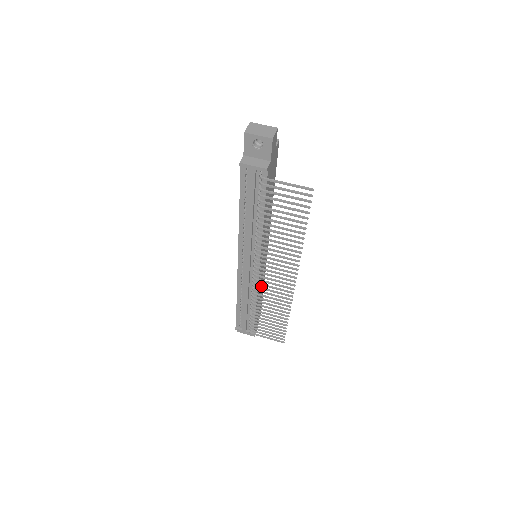
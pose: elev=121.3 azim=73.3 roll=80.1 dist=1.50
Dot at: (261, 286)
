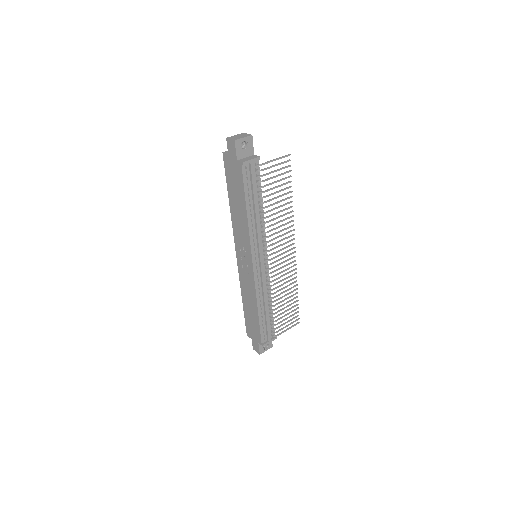
Dot at: occluded
